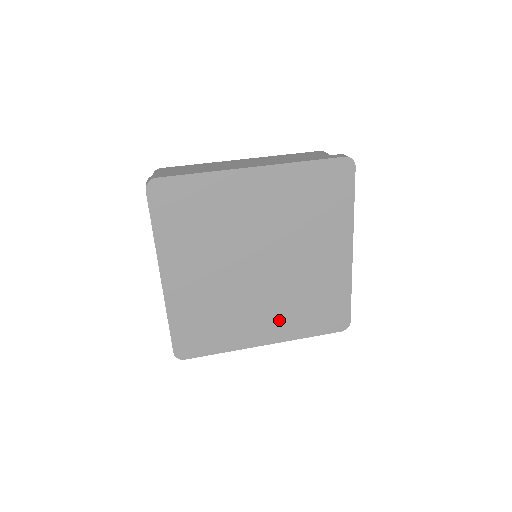
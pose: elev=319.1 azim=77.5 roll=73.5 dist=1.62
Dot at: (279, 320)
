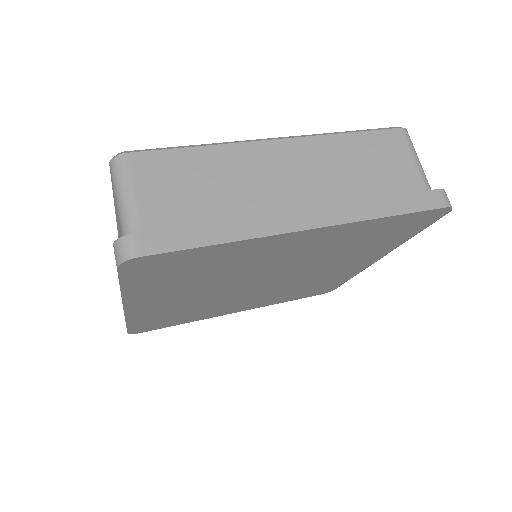
Dot at: (261, 301)
